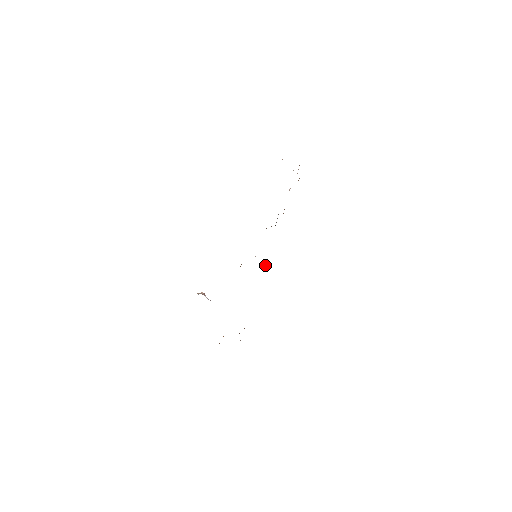
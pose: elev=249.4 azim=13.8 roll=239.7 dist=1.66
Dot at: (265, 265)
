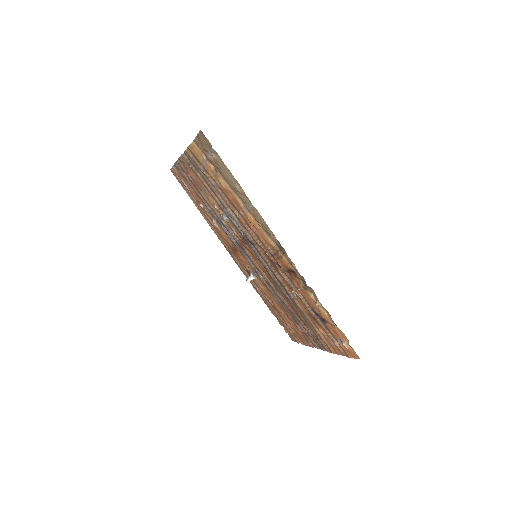
Dot at: (251, 277)
